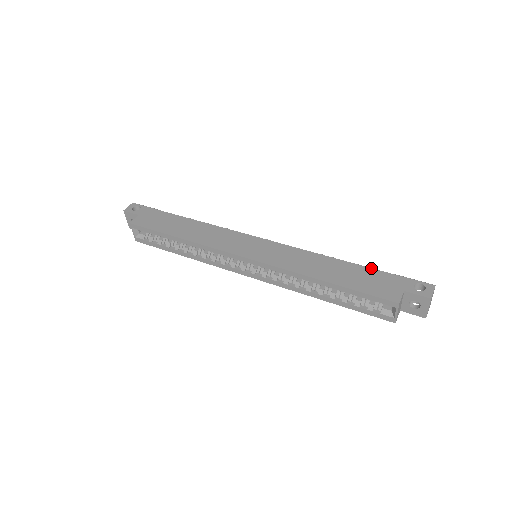
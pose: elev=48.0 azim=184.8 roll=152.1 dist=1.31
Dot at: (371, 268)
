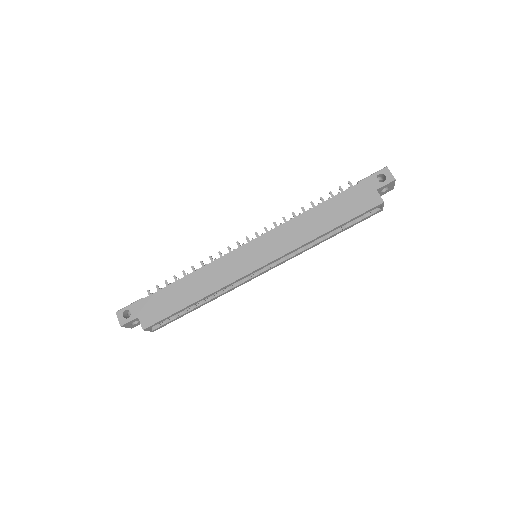
Dot at: (341, 193)
